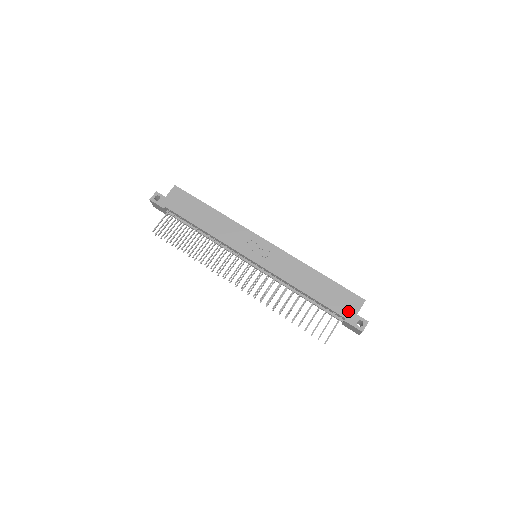
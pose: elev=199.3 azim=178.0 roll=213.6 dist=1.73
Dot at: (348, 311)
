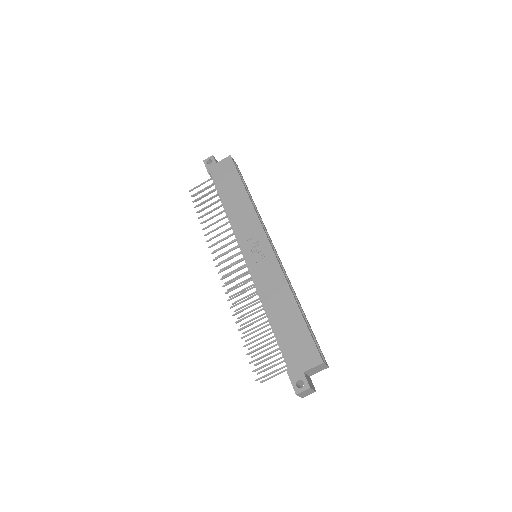
Dot at: (297, 362)
